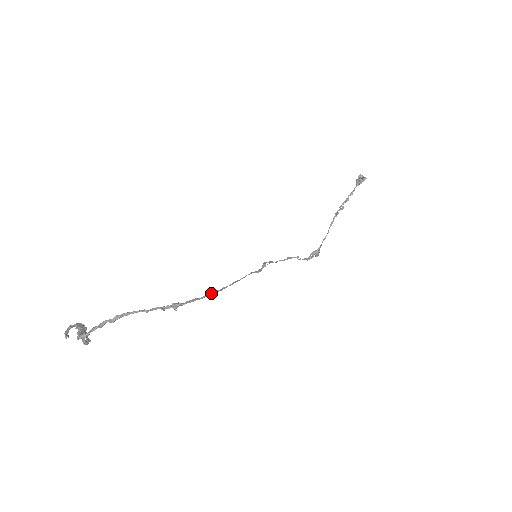
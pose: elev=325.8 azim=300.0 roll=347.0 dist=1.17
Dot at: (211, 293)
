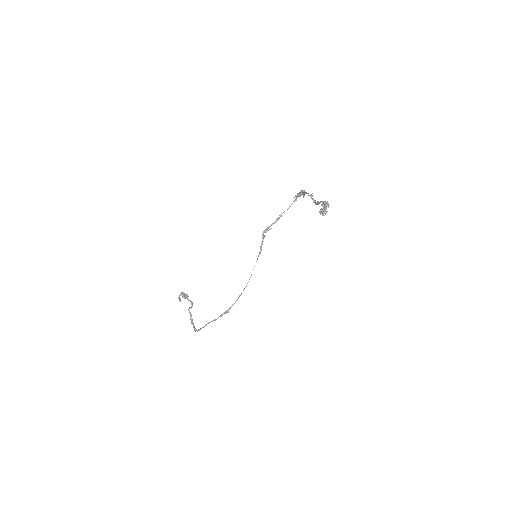
Dot at: occluded
